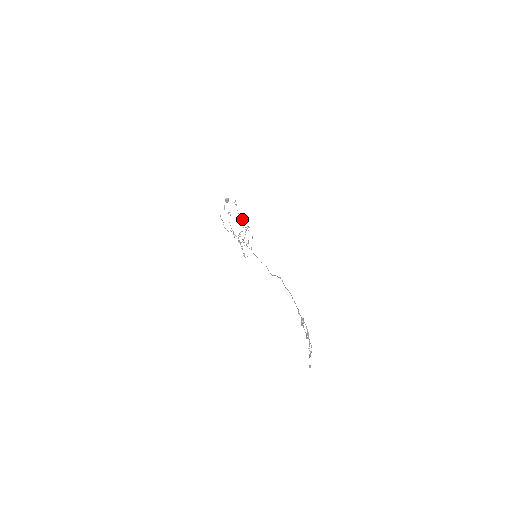
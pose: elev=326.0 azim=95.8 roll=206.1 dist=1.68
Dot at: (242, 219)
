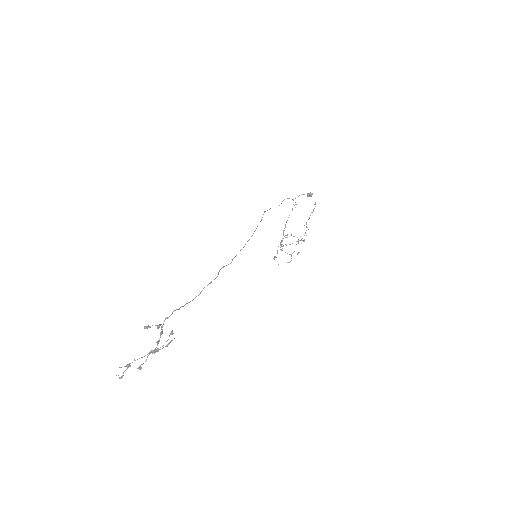
Dot at: (307, 227)
